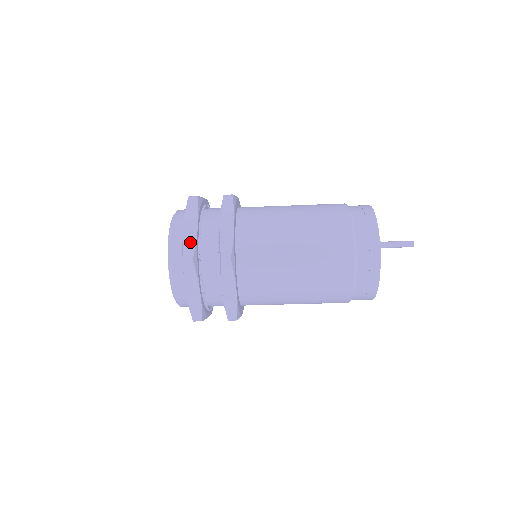
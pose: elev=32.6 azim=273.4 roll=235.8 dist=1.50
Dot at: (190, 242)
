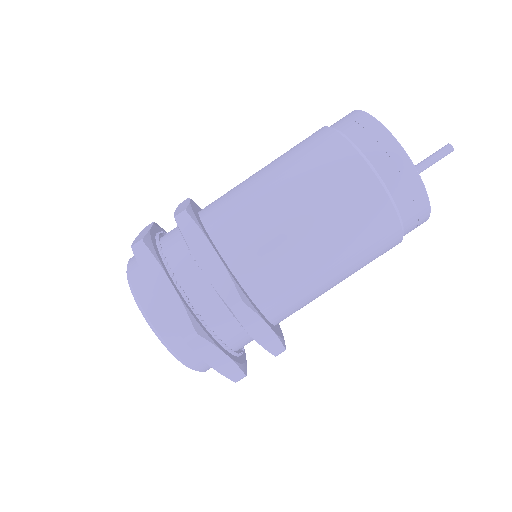
Dot at: occluded
